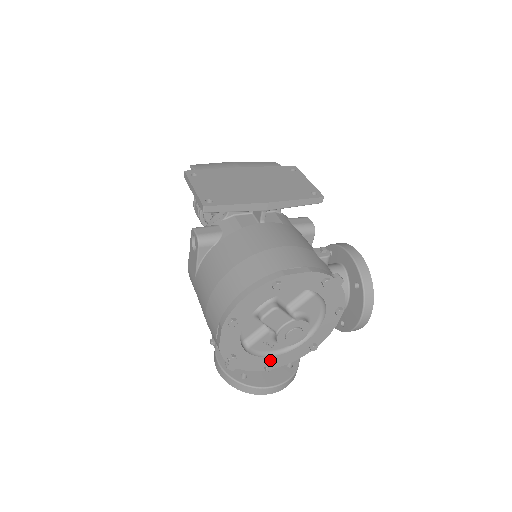
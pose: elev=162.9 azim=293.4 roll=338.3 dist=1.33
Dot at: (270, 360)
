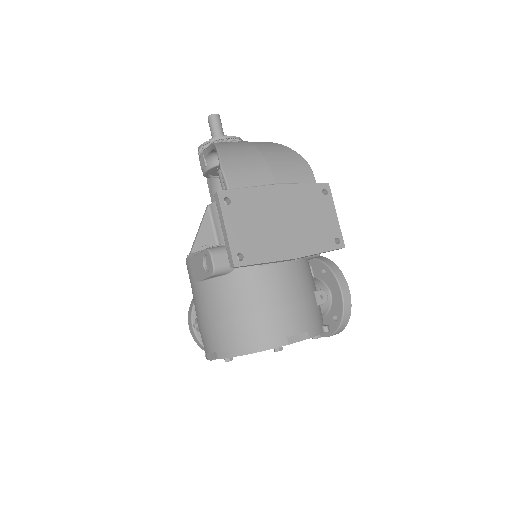
Dot at: occluded
